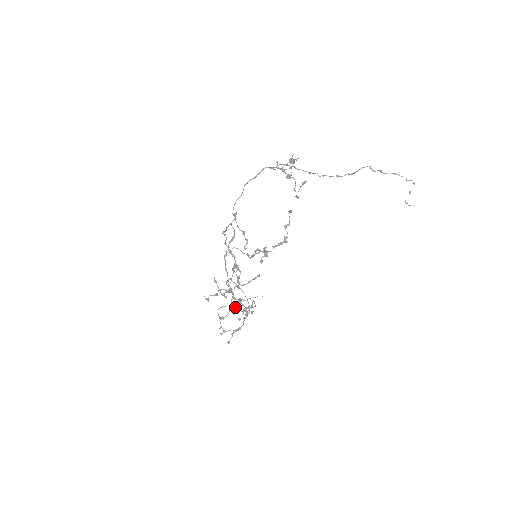
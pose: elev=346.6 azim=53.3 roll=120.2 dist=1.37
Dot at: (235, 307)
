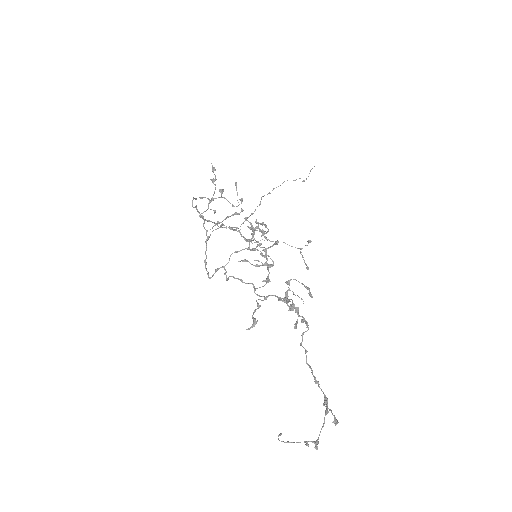
Dot at: occluded
